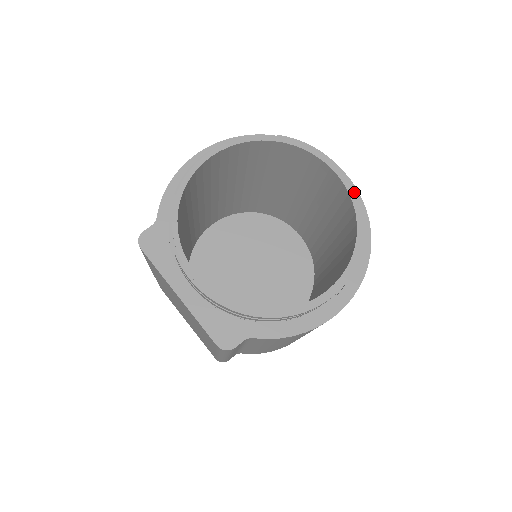
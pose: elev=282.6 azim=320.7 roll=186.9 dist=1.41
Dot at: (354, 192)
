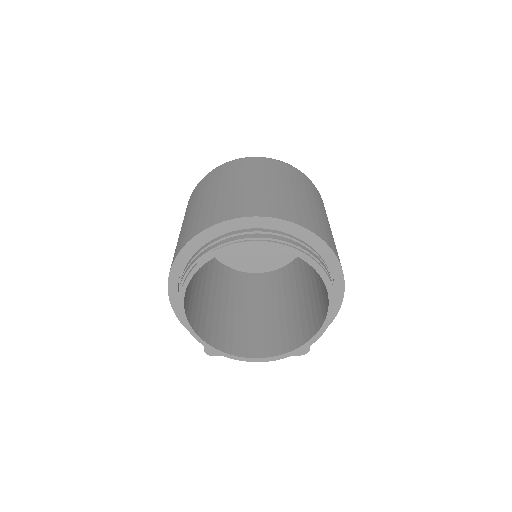
Dot at: (282, 246)
